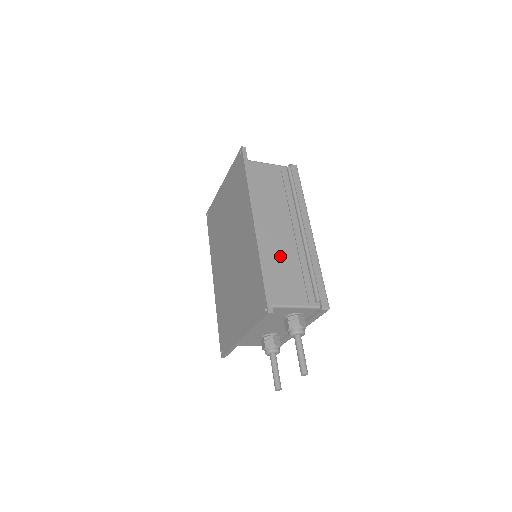
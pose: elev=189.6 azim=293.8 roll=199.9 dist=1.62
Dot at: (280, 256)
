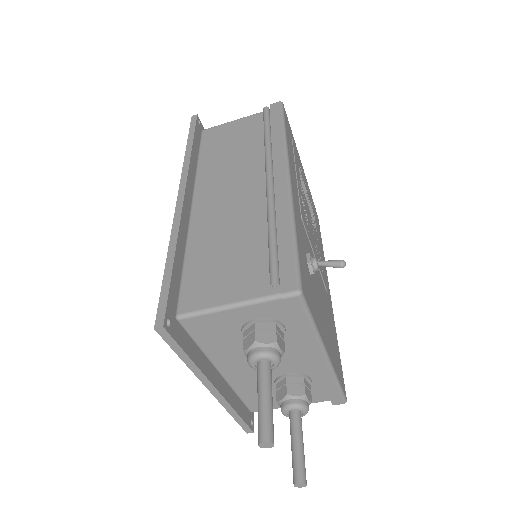
Dot at: (220, 232)
